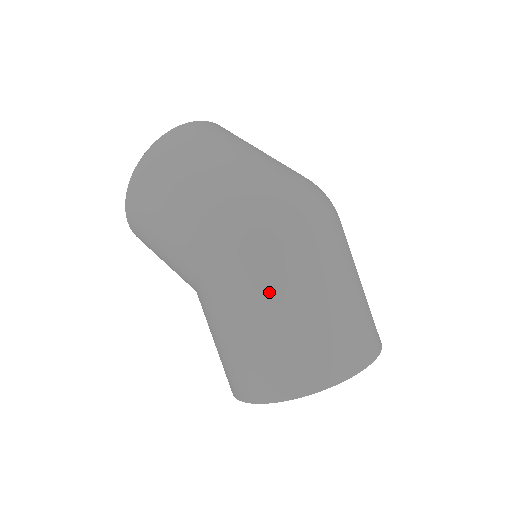
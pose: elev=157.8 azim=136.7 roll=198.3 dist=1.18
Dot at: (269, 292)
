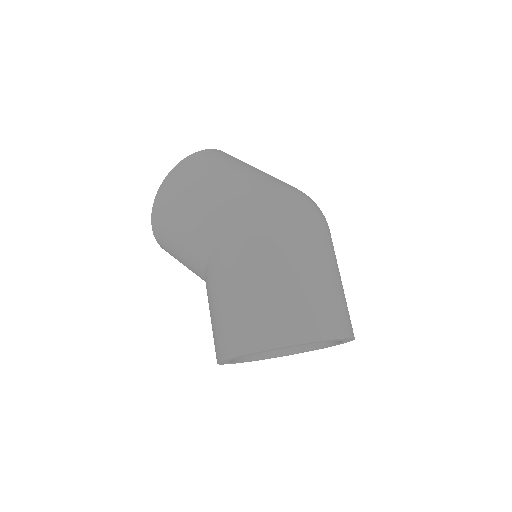
Dot at: (282, 253)
